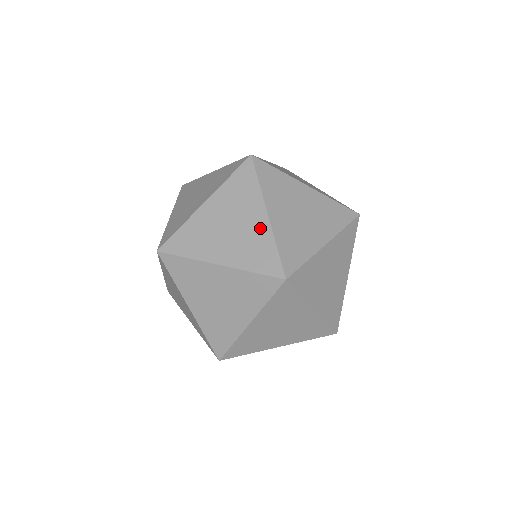
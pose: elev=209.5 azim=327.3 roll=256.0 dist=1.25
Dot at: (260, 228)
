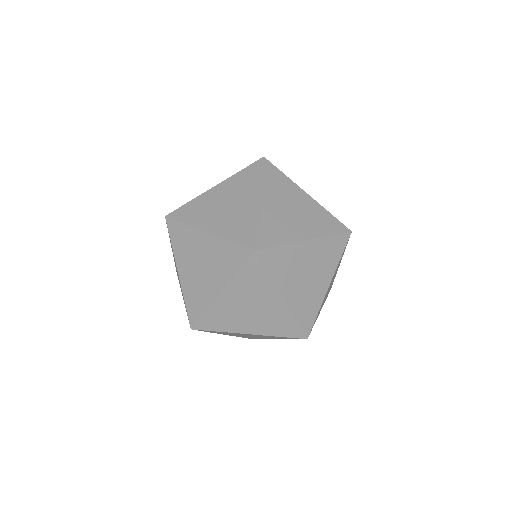
Dot at: (311, 205)
